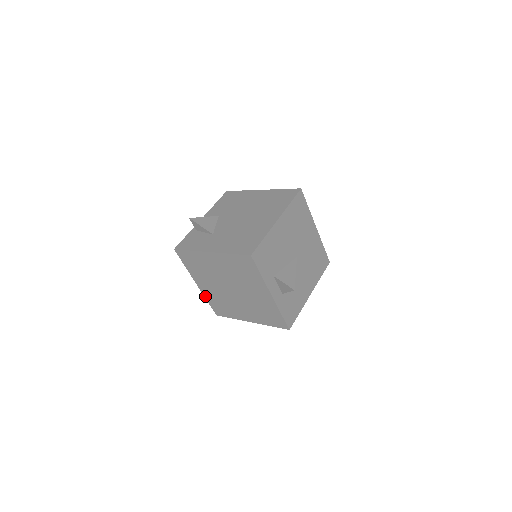
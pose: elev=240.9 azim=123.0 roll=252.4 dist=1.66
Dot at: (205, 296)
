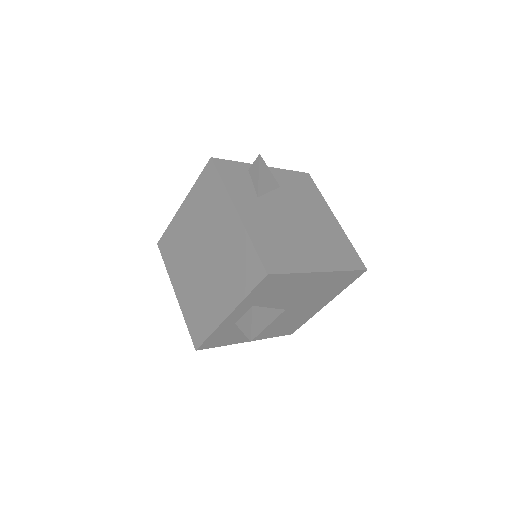
Dot at: (173, 221)
